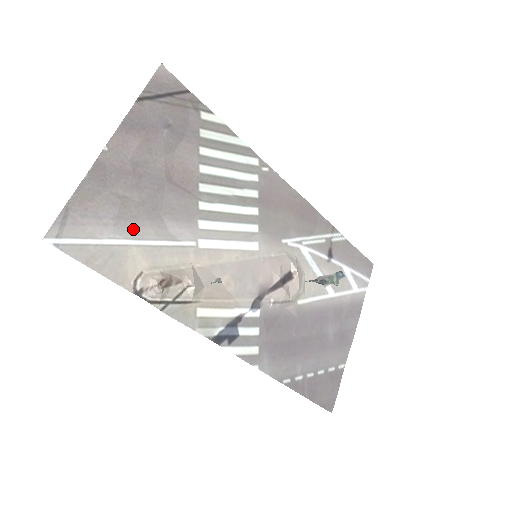
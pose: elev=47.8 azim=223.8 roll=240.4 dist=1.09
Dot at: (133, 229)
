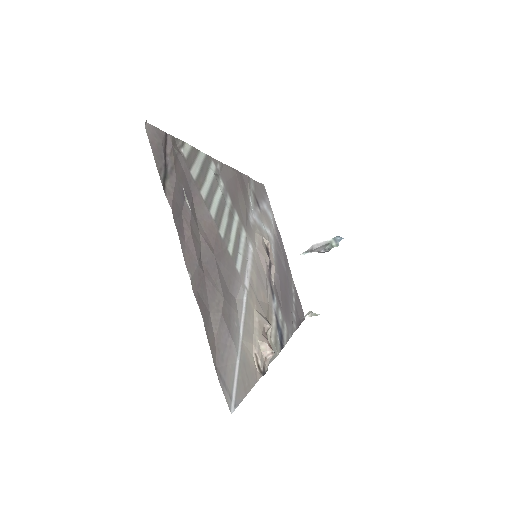
Dot at: (234, 327)
